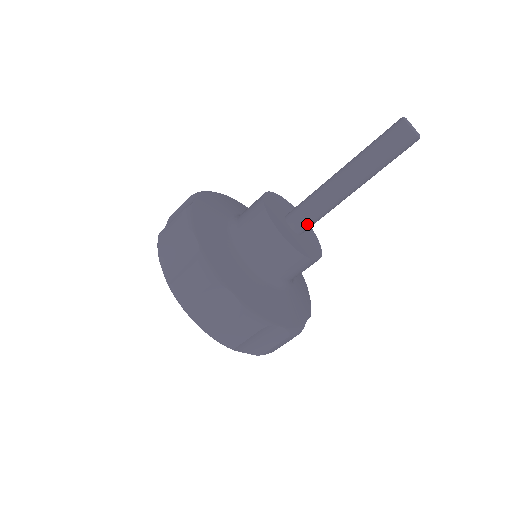
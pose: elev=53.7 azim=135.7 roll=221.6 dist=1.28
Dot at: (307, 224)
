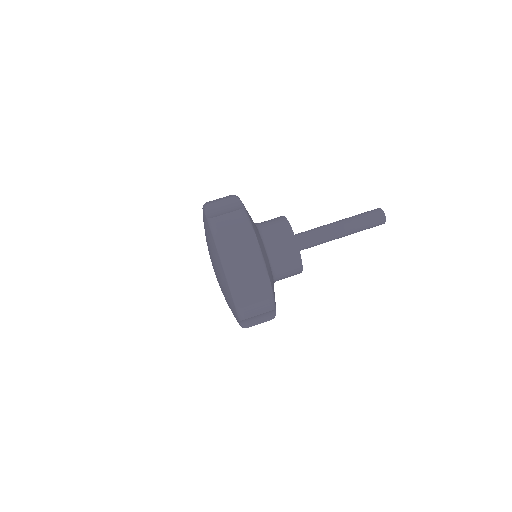
Dot at: (300, 234)
